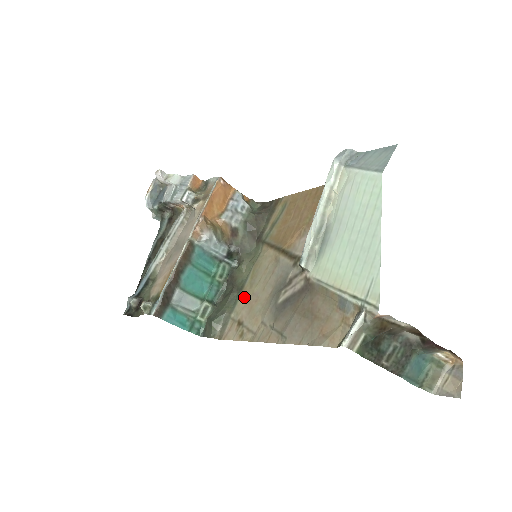
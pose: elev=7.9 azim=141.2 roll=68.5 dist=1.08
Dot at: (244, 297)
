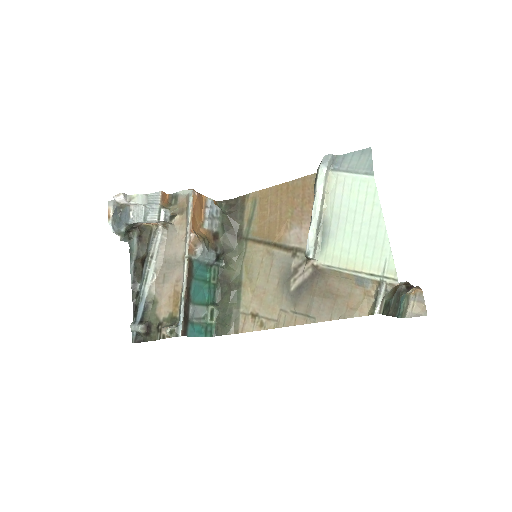
Dot at: (247, 292)
